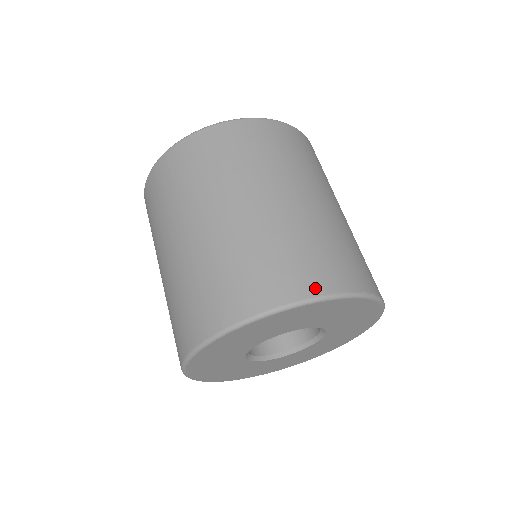
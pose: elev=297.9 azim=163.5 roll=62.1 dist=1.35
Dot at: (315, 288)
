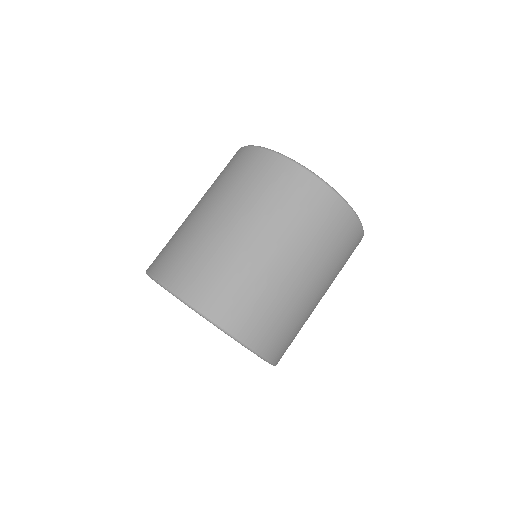
Dot at: (237, 329)
